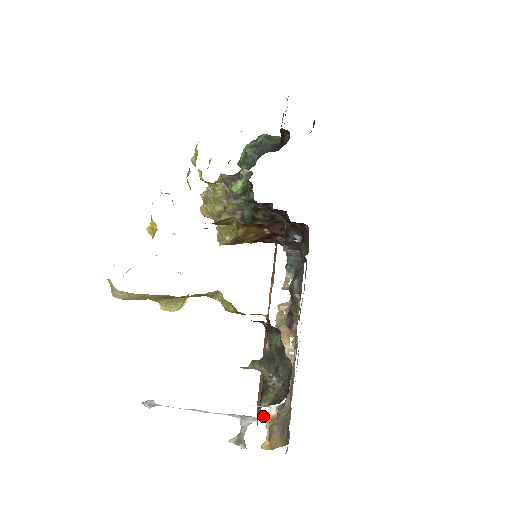
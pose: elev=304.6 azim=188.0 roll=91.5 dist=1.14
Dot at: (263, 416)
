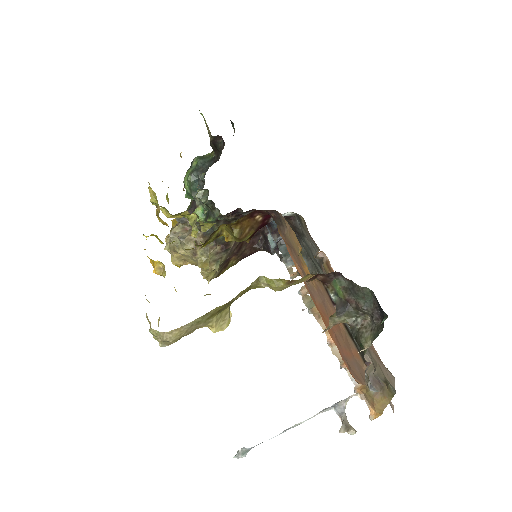
Dot at: (369, 364)
